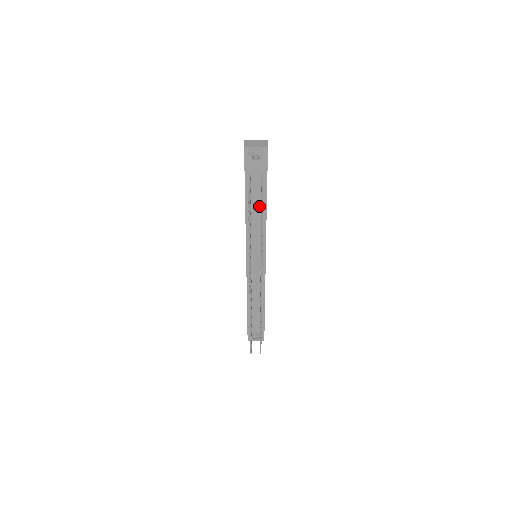
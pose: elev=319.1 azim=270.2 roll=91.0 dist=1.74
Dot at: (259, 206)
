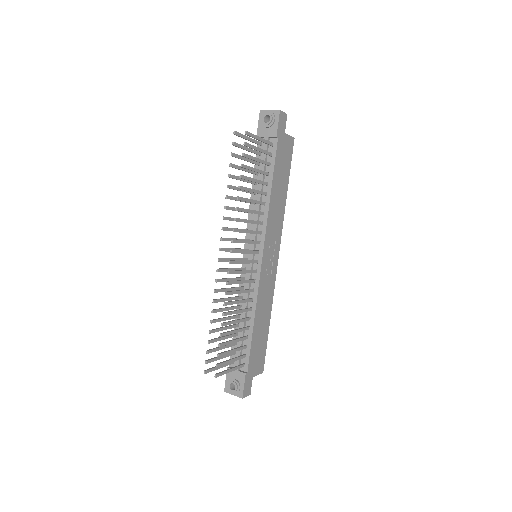
Dot at: occluded
